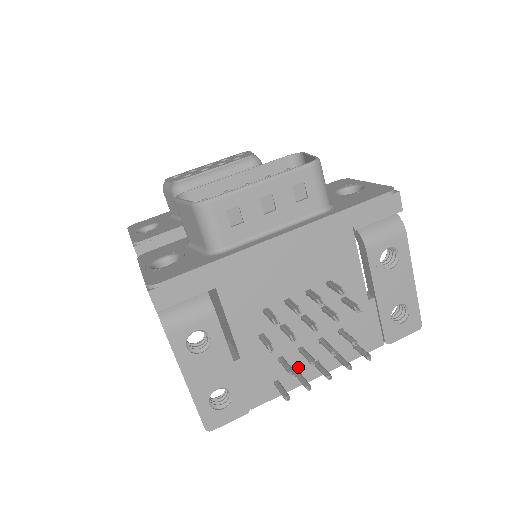
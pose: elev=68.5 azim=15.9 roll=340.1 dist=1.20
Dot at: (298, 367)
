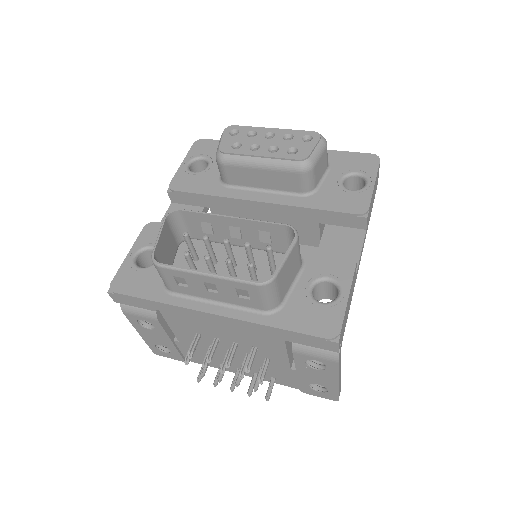
Dot at: occluded
